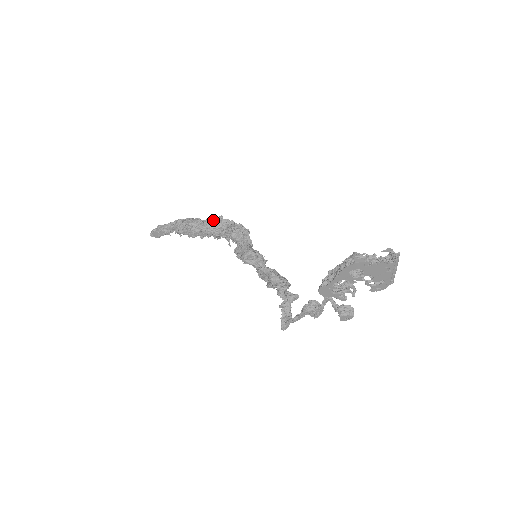
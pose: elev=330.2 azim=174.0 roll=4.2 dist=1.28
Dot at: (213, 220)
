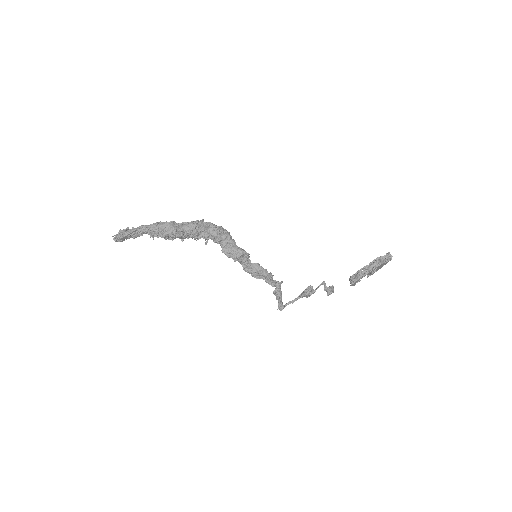
Dot at: (196, 224)
